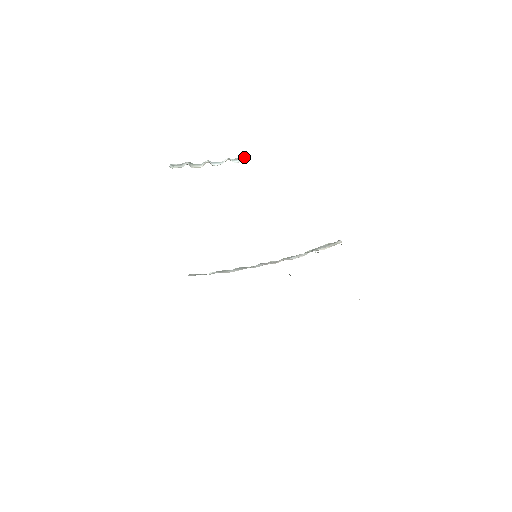
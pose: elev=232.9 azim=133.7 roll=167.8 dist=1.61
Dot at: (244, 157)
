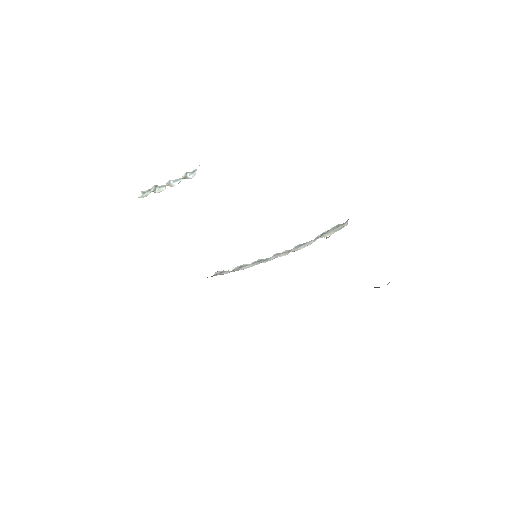
Dot at: (196, 170)
